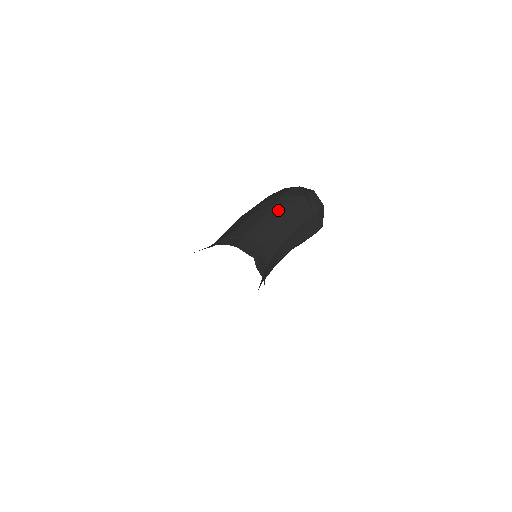
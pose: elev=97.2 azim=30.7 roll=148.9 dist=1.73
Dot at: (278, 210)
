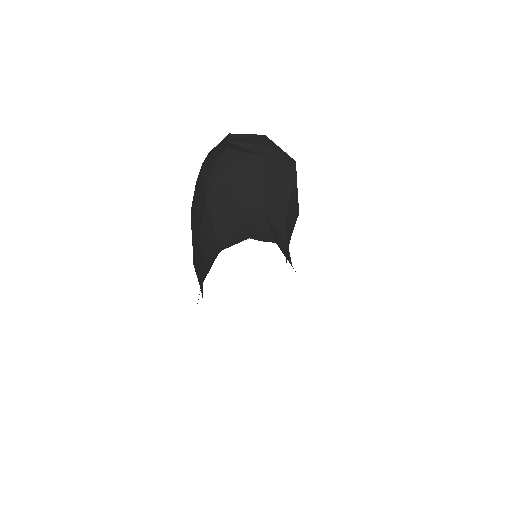
Dot at: (218, 194)
